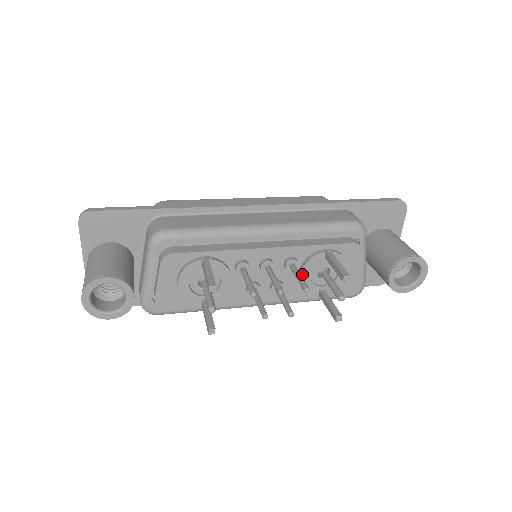
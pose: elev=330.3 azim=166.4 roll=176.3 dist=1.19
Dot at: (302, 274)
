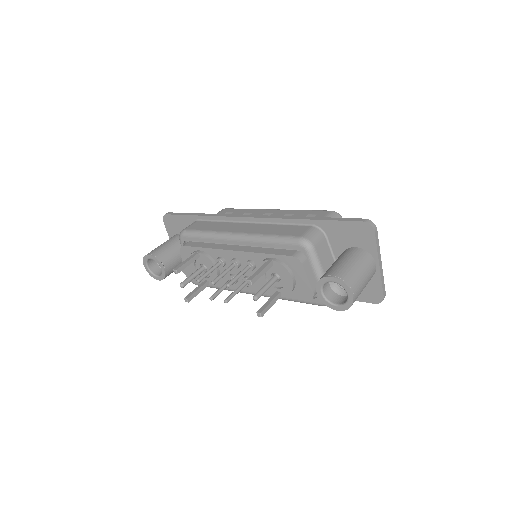
Dot at: occluded
